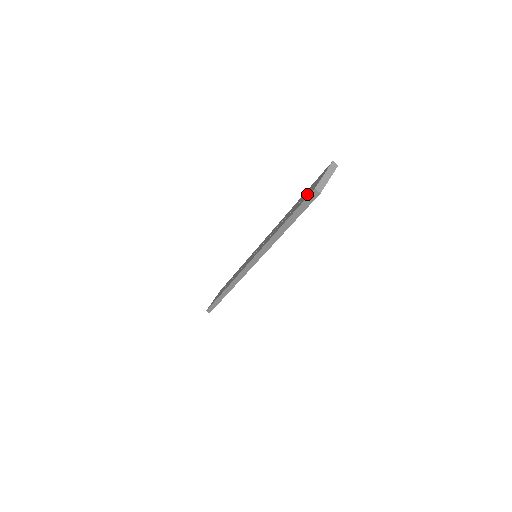
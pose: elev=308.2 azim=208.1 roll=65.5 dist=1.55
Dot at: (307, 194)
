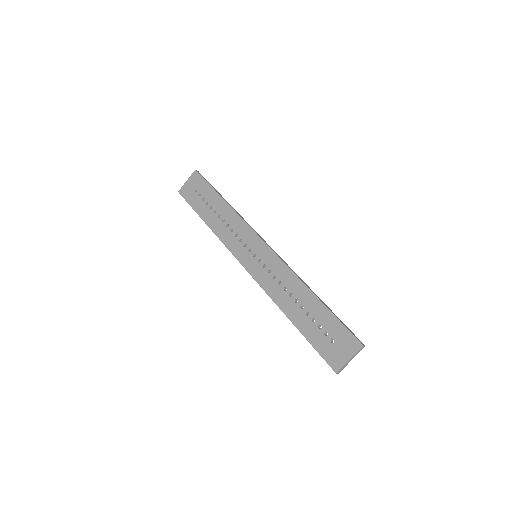
Dot at: (329, 348)
